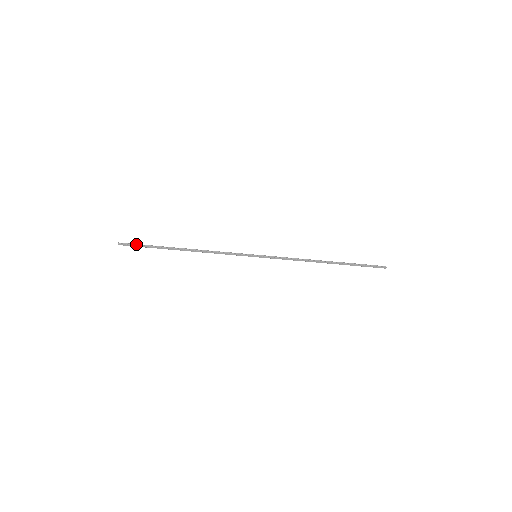
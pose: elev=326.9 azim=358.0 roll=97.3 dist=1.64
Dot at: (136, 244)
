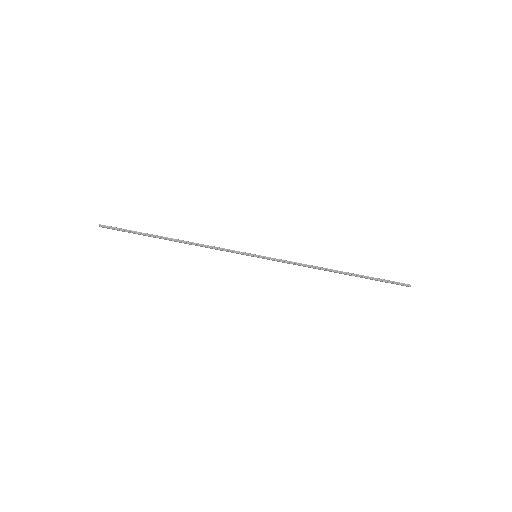
Dot at: (119, 228)
